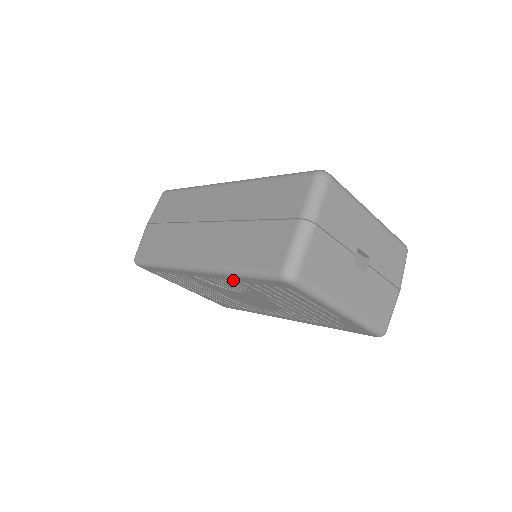
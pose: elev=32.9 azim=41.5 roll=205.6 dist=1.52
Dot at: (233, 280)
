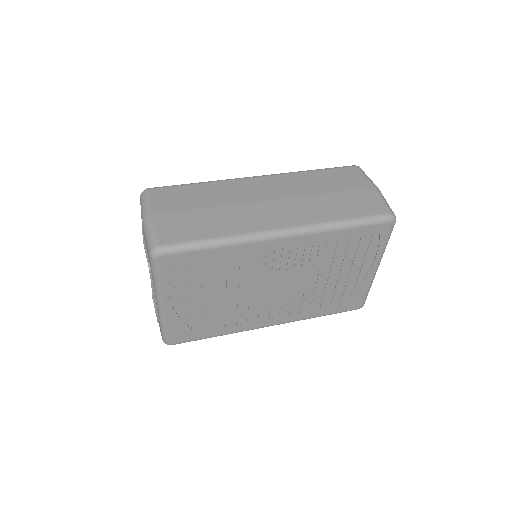
Dot at: (323, 240)
